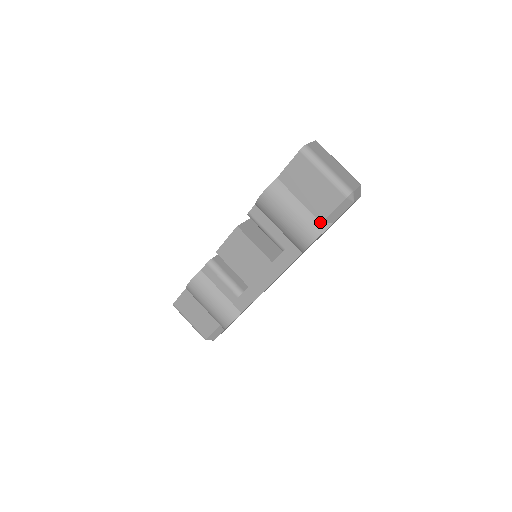
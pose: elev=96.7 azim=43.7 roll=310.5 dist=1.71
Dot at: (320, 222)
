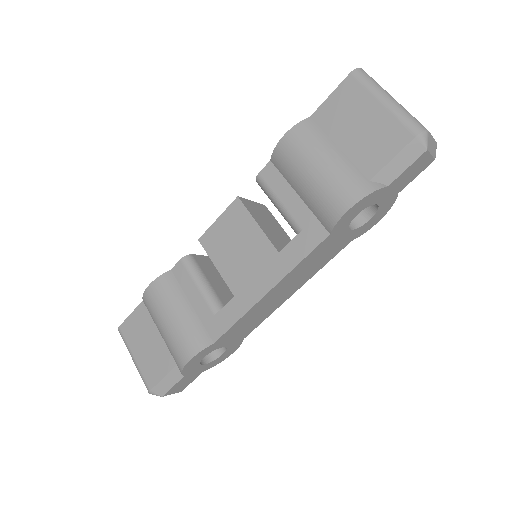
Dot at: (367, 179)
